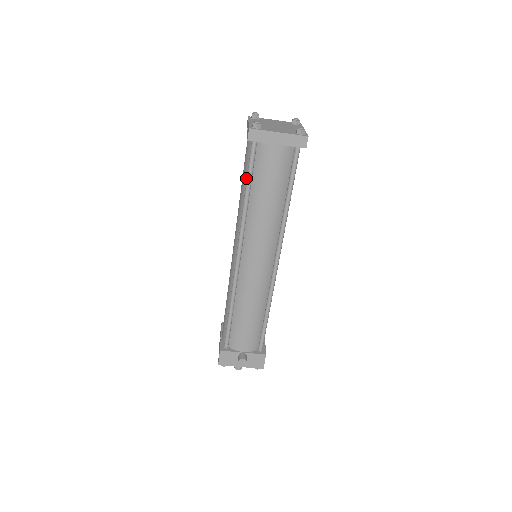
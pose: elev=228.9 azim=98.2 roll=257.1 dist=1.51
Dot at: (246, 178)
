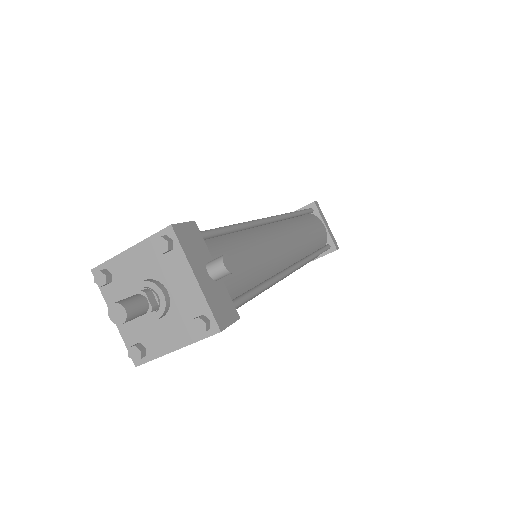
Dot at: occluded
